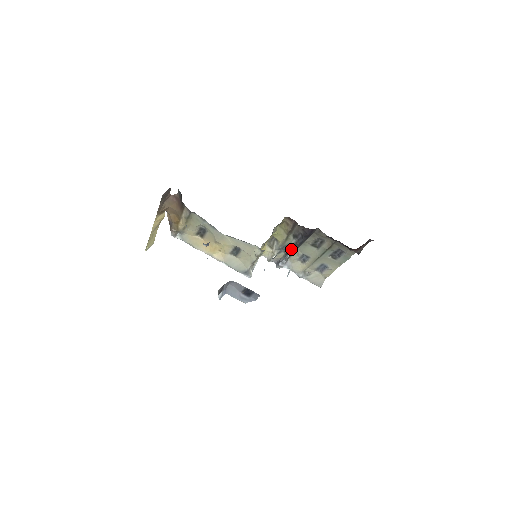
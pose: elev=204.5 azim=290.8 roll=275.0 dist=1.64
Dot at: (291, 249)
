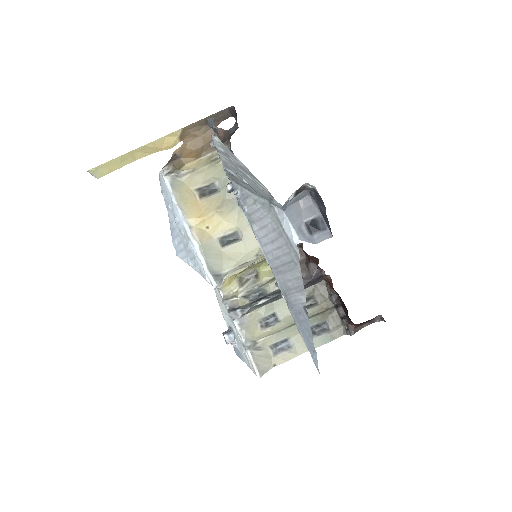
Dot at: (270, 295)
